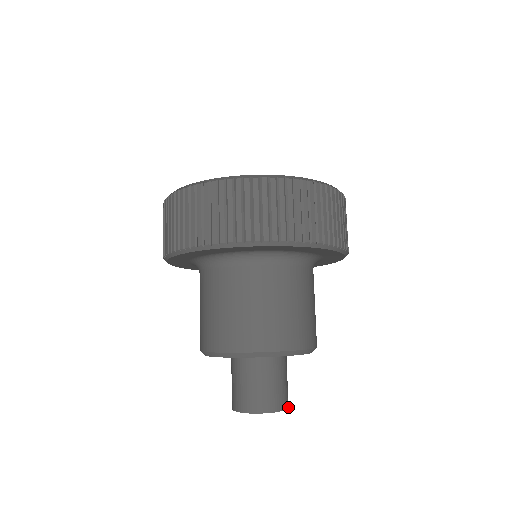
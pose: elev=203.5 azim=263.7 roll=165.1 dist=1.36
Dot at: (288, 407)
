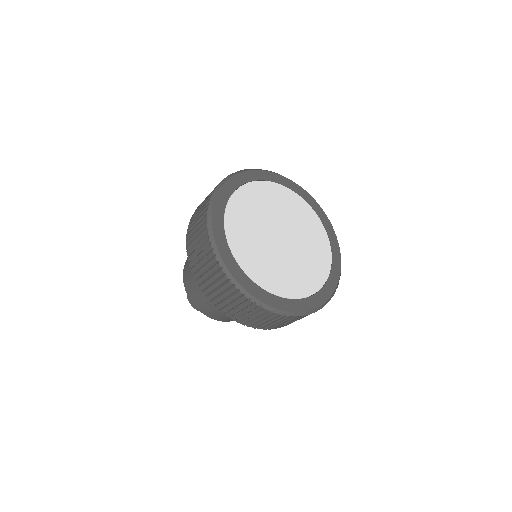
Dot at: occluded
